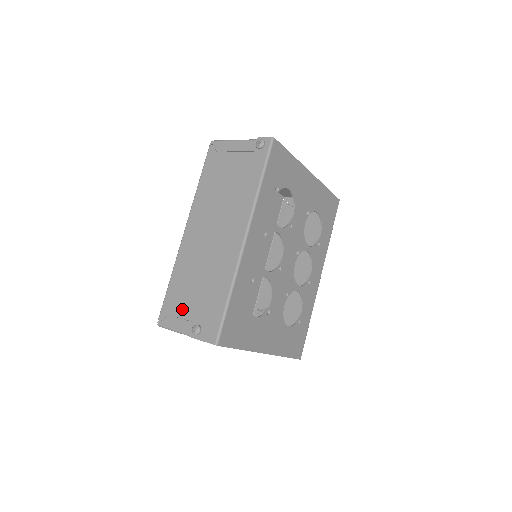
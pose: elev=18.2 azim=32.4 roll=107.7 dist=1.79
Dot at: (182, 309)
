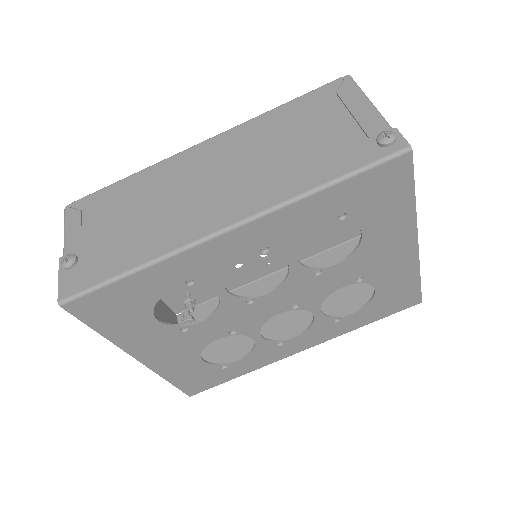
Dot at: (94, 221)
